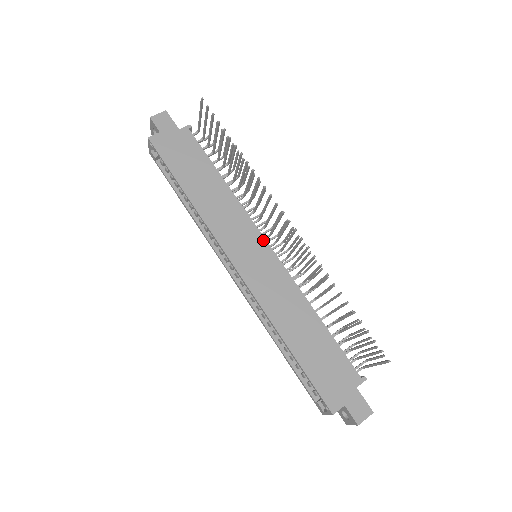
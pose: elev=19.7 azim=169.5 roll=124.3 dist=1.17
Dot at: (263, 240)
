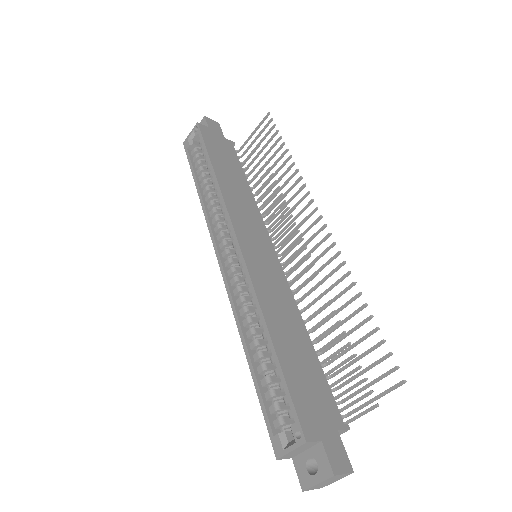
Dot at: (271, 244)
